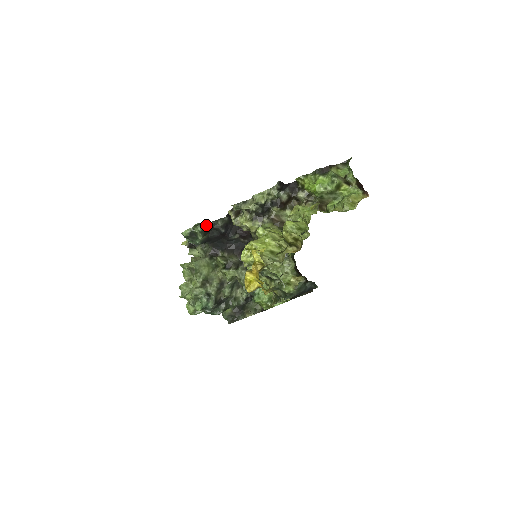
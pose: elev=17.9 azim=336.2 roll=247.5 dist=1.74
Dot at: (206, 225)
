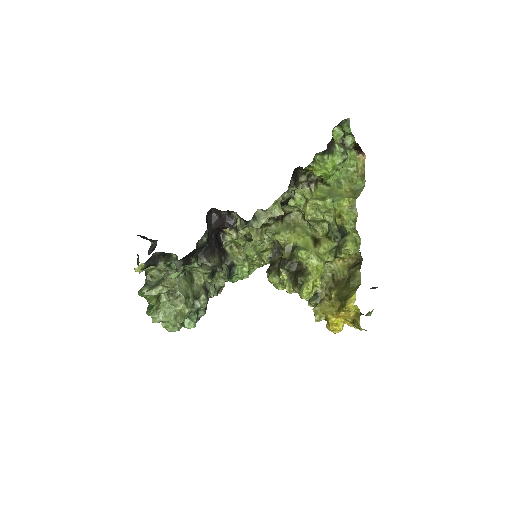
Dot at: (197, 254)
